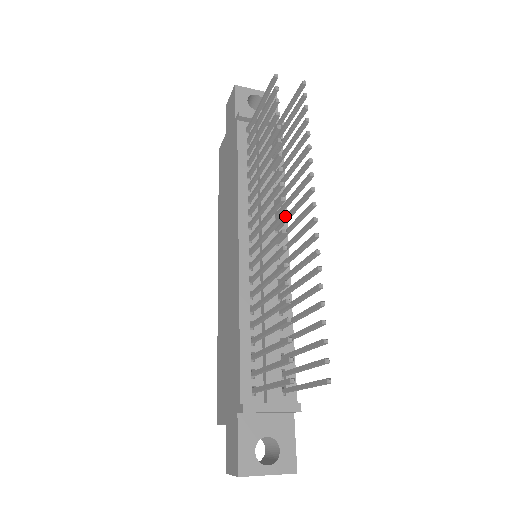
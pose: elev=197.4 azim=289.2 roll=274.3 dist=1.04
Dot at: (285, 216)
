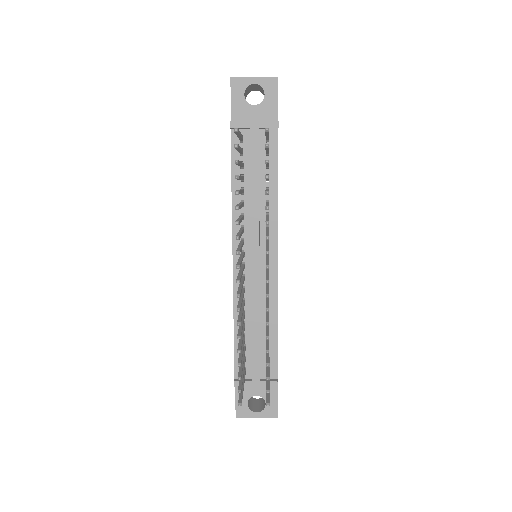
Dot at: occluded
